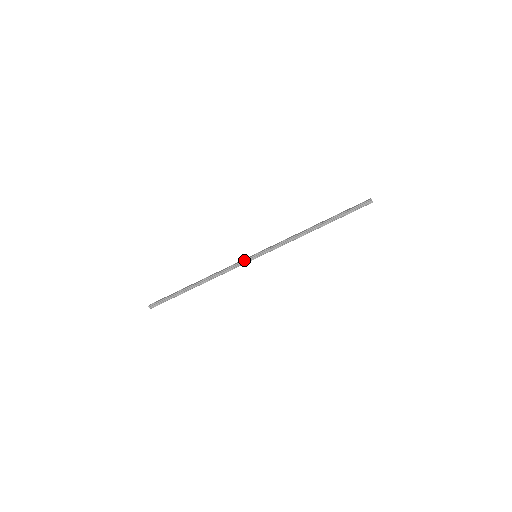
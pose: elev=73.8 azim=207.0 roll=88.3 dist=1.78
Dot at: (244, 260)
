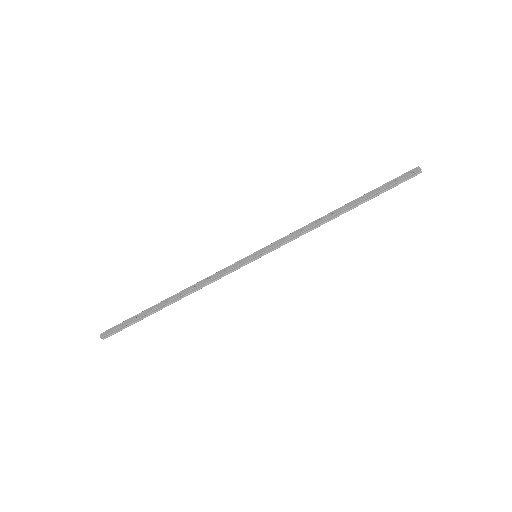
Dot at: (240, 265)
